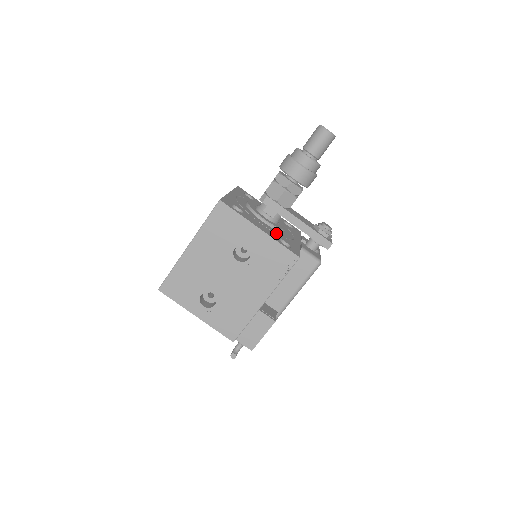
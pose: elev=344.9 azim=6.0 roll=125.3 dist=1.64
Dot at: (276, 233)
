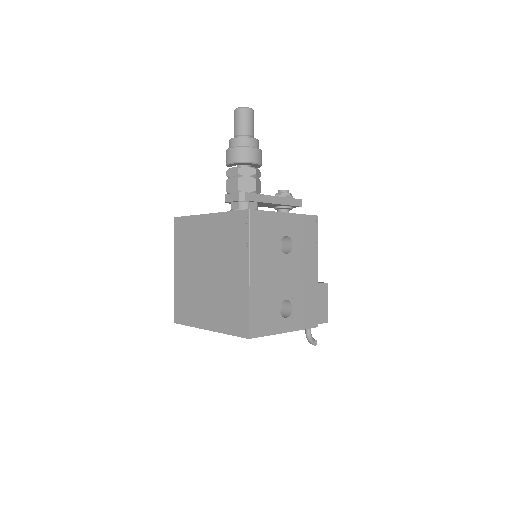
Dot at: occluded
